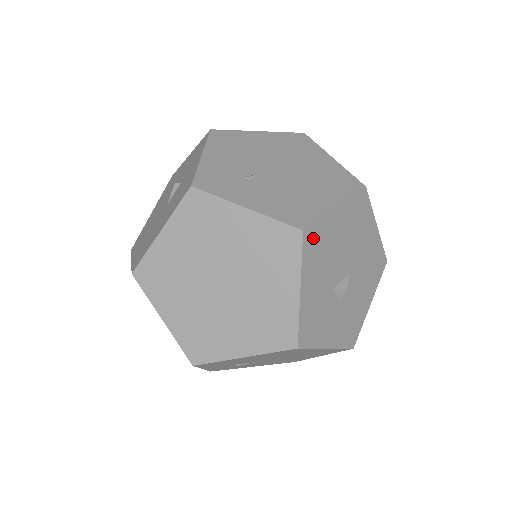
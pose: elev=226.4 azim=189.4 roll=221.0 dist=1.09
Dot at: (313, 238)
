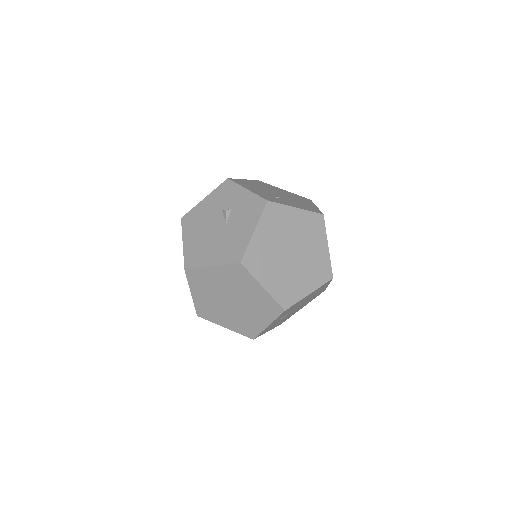
Dot at: occluded
